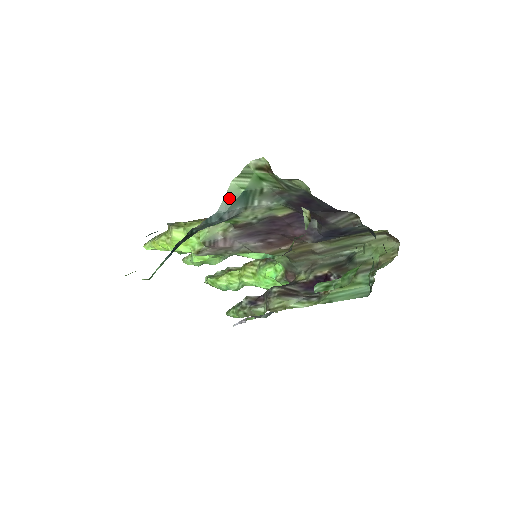
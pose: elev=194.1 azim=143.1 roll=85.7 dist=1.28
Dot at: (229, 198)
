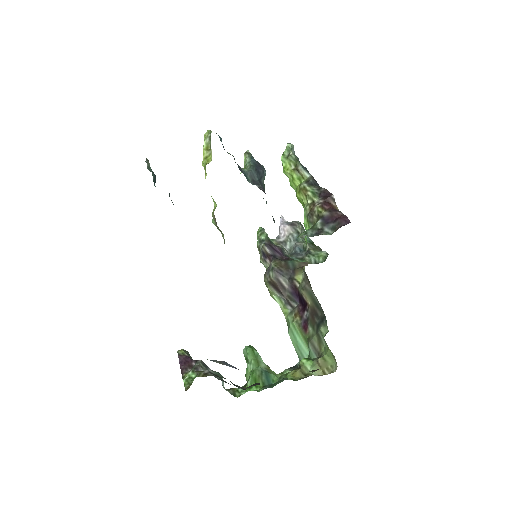
Dot at: occluded
